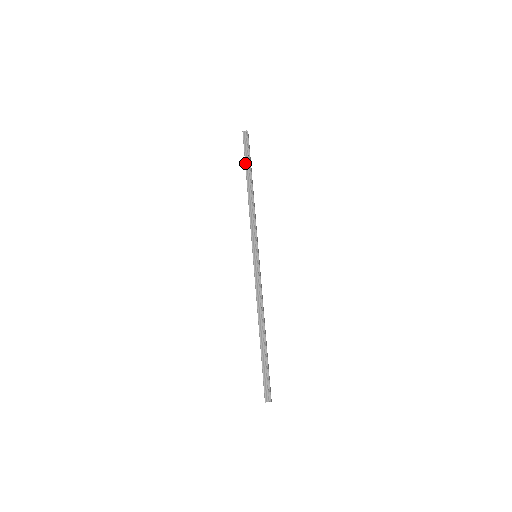
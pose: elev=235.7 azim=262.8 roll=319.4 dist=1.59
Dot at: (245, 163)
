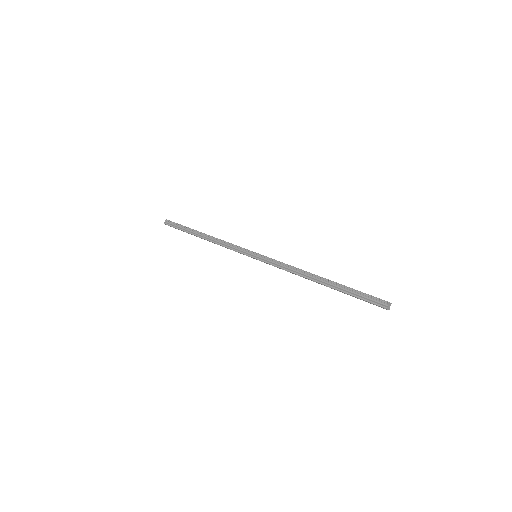
Dot at: occluded
